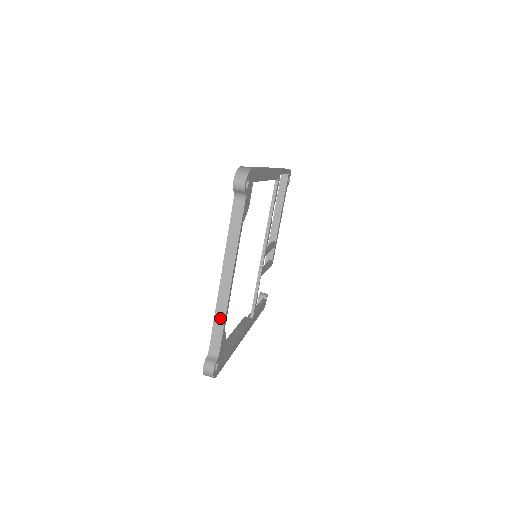
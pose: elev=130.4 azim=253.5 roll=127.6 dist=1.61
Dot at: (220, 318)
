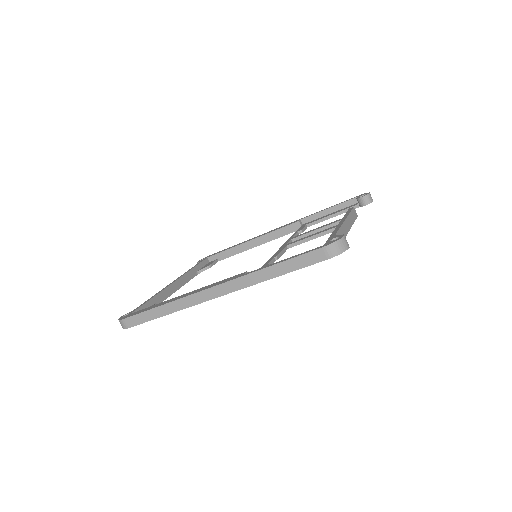
Dot at: occluded
